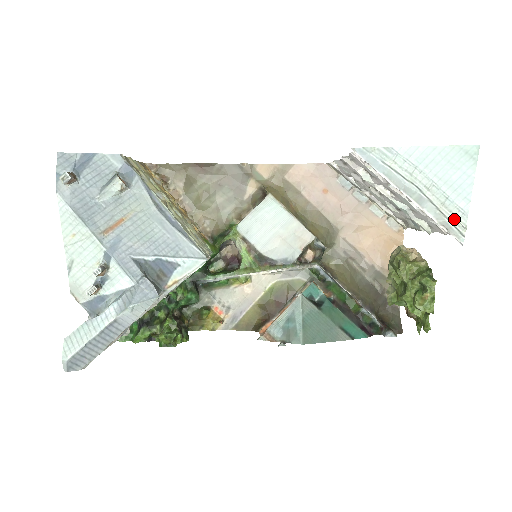
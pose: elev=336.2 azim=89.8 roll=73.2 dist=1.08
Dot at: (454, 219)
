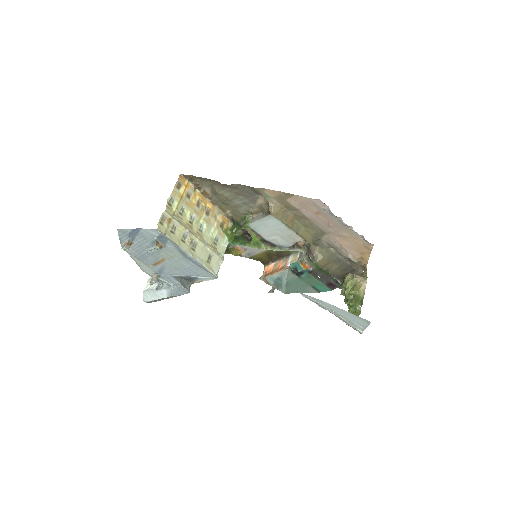
Dot at: (356, 328)
